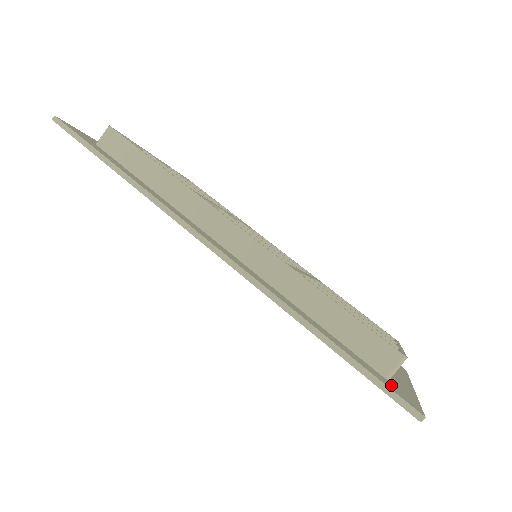
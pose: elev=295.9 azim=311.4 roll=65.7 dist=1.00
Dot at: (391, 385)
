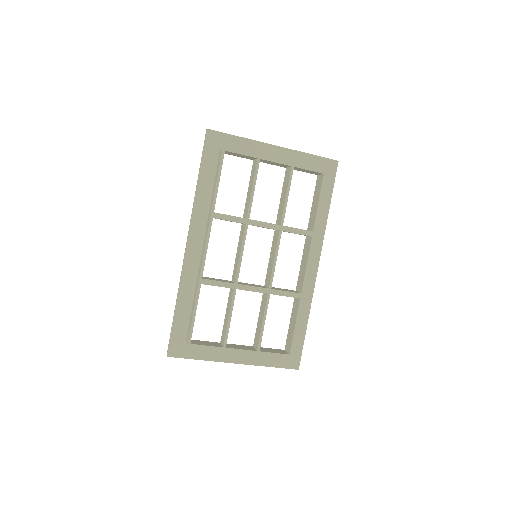
Dot at: (180, 343)
